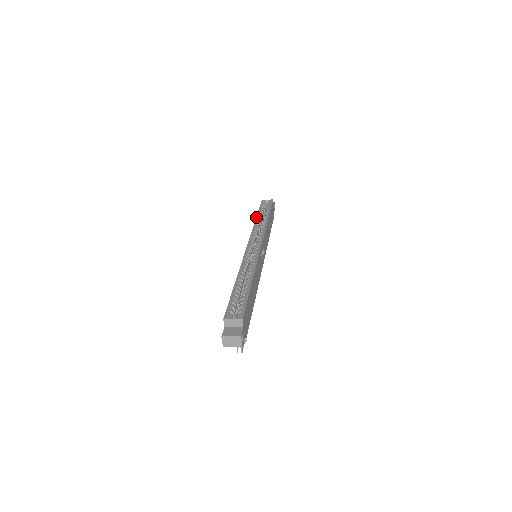
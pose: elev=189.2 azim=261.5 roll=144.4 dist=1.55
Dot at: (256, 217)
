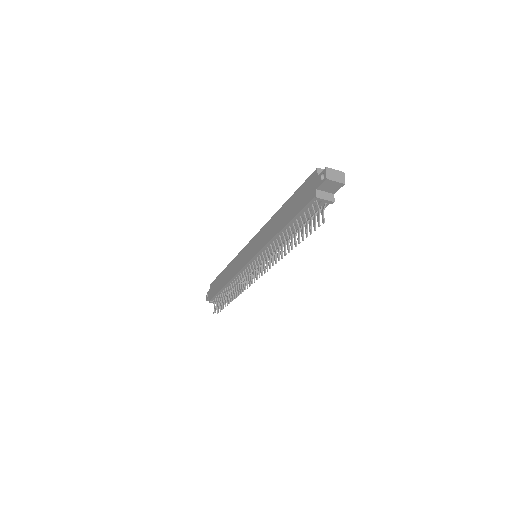
Dot at: (226, 267)
